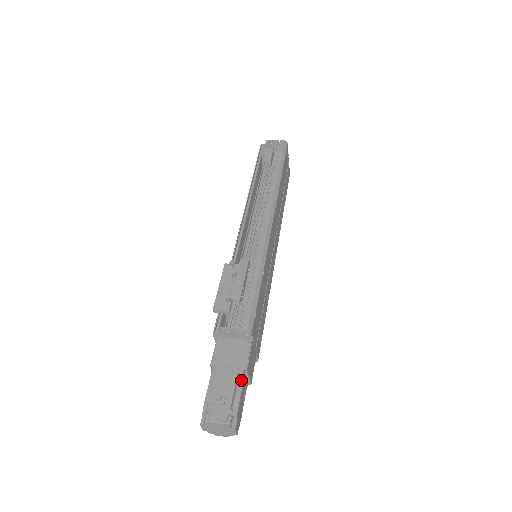
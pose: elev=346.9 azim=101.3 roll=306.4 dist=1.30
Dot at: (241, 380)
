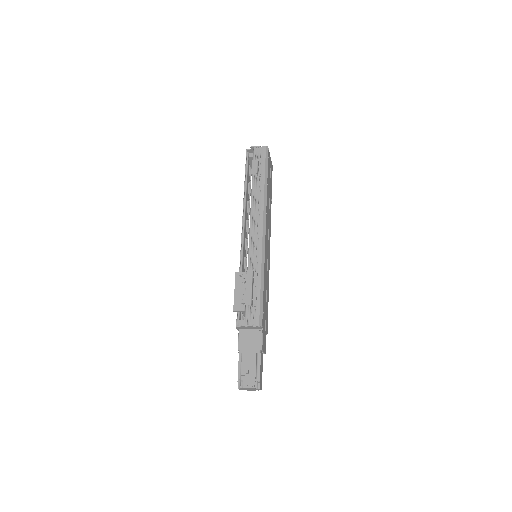
Dot at: (259, 357)
